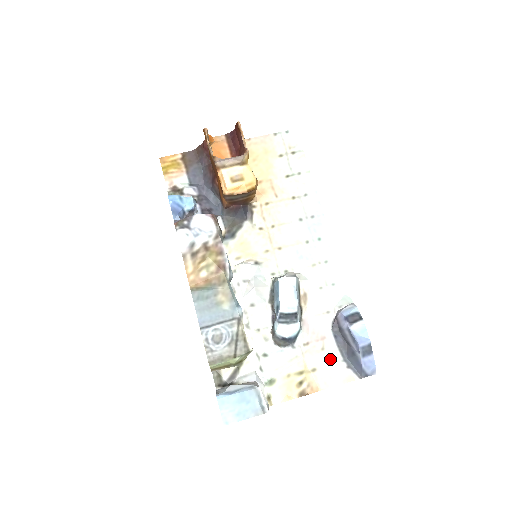
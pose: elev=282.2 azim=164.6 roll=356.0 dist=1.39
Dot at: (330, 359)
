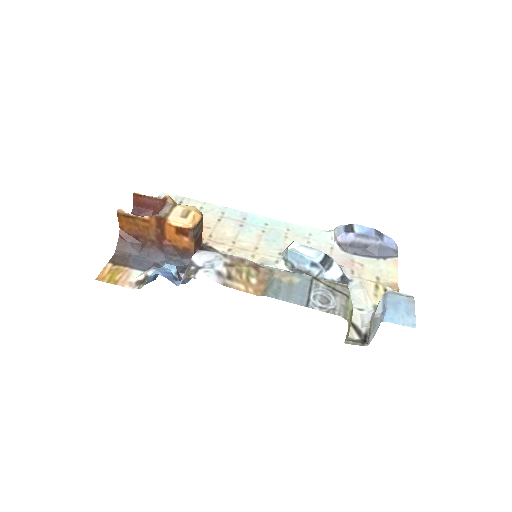
Dot at: (373, 265)
